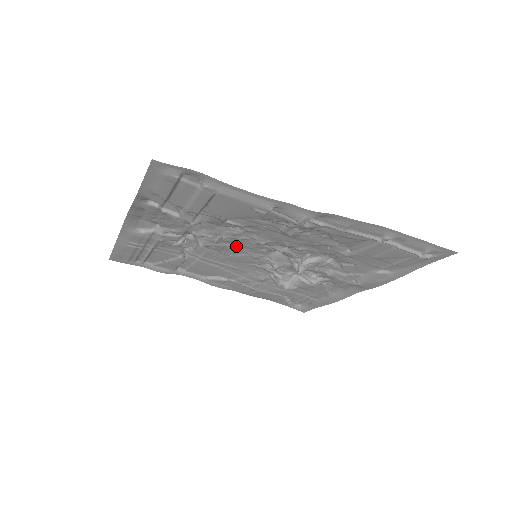
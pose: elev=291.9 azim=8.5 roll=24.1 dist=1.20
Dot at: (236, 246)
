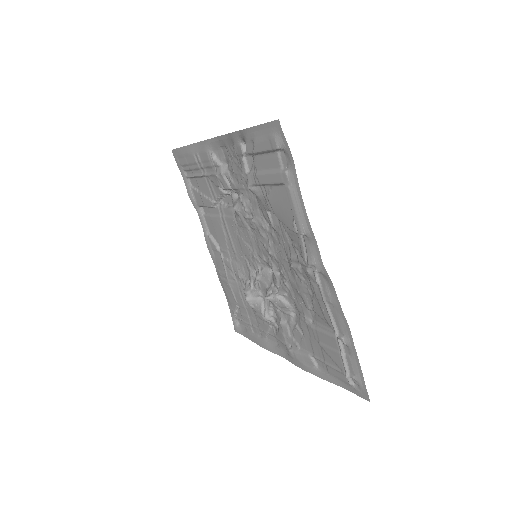
Dot at: (253, 236)
